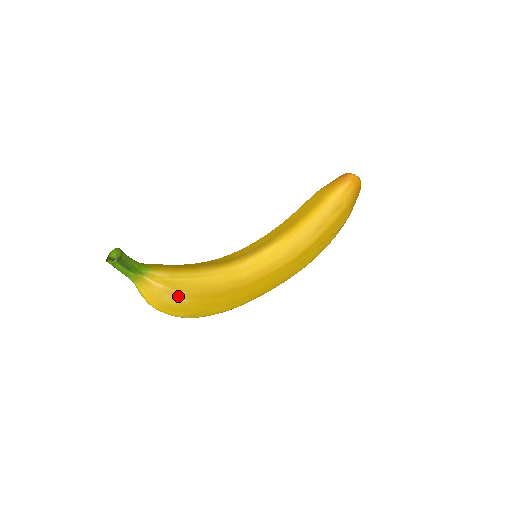
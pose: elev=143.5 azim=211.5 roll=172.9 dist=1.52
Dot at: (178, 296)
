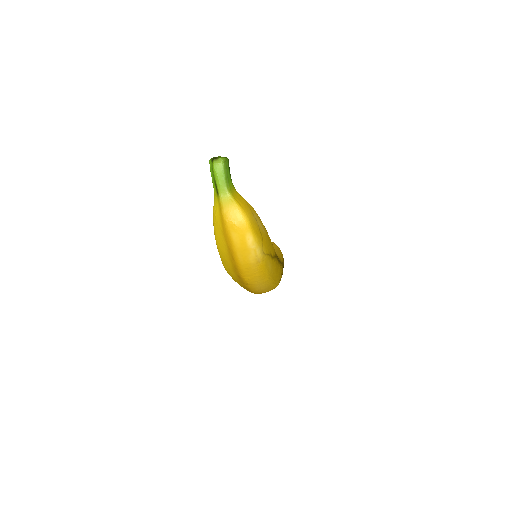
Dot at: (260, 222)
